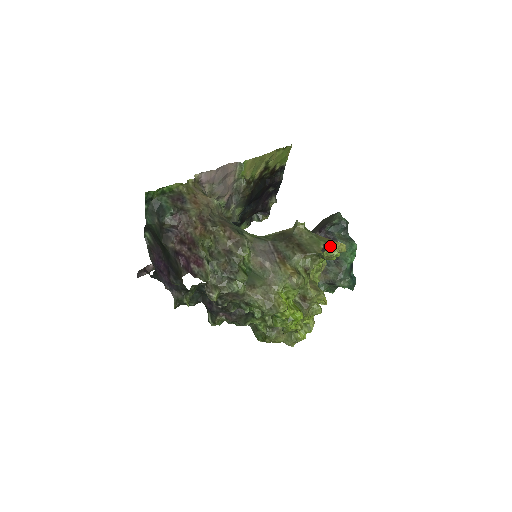
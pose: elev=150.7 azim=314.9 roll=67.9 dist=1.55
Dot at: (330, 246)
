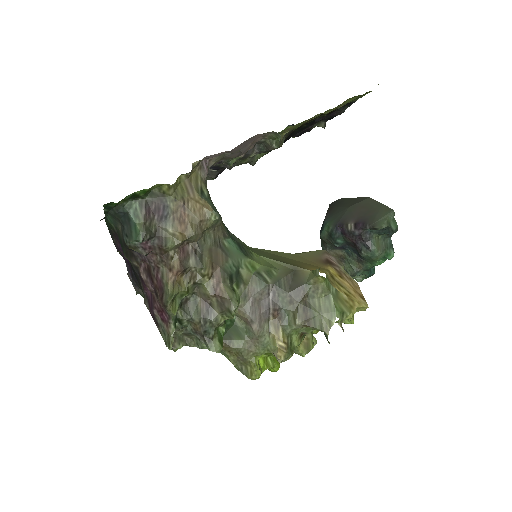
Dot at: (345, 319)
